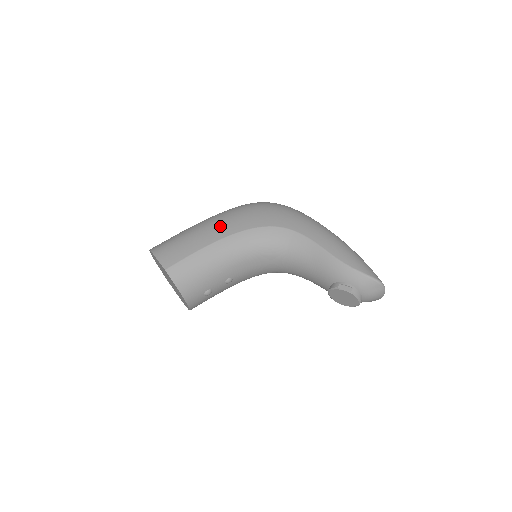
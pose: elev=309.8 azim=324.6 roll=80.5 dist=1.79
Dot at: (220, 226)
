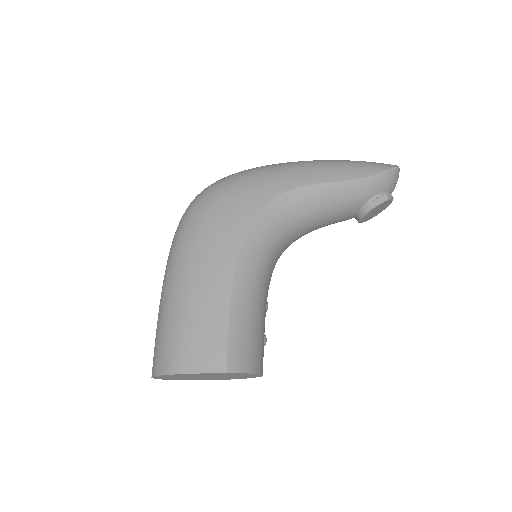
Dot at: (210, 263)
